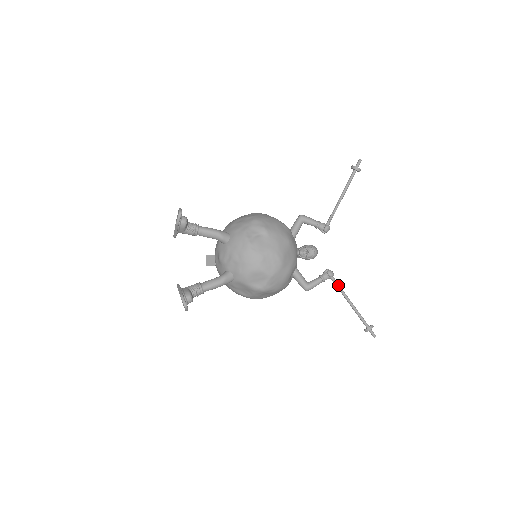
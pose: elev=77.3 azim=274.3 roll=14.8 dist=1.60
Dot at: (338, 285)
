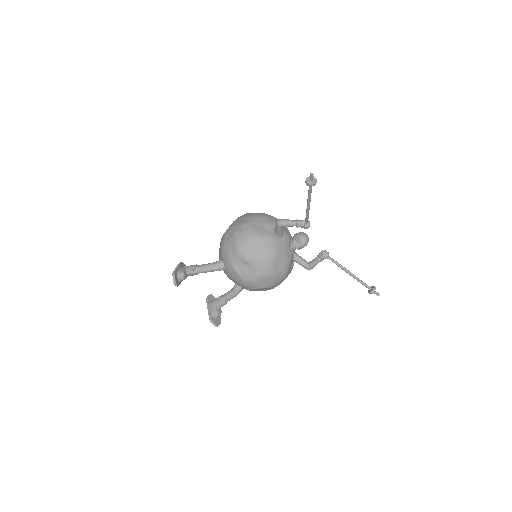
Dot at: (335, 263)
